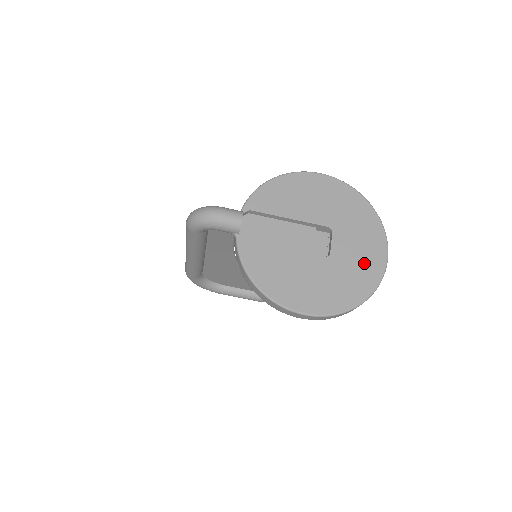
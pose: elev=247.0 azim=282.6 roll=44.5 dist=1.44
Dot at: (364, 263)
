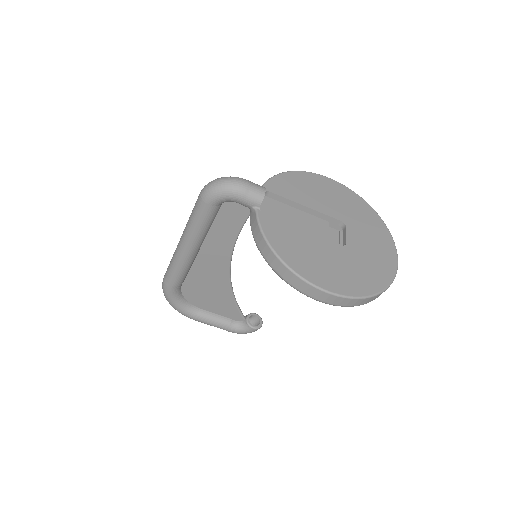
Dot at: (378, 258)
